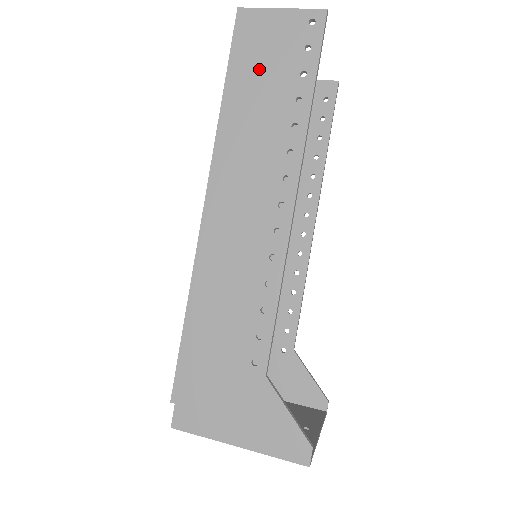
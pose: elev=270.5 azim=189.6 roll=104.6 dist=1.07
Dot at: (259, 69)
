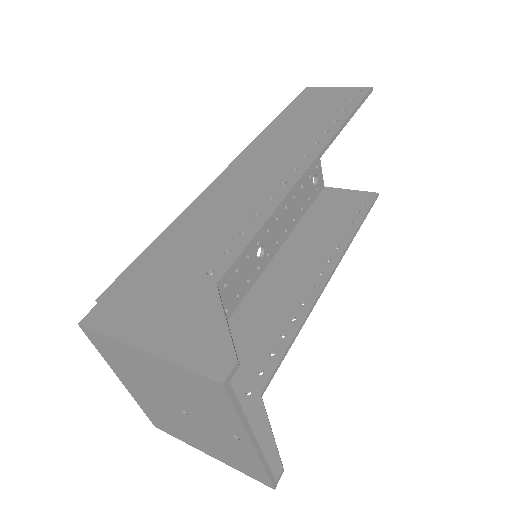
Dot at: (309, 108)
